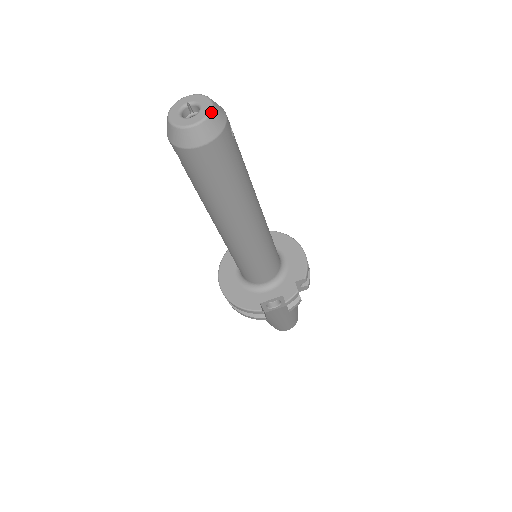
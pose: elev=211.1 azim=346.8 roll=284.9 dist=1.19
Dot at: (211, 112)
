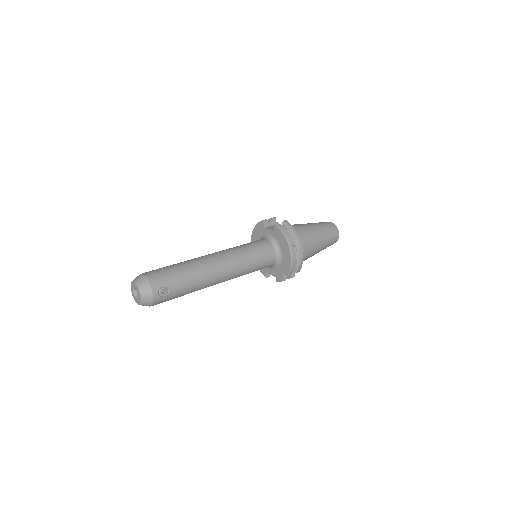
Dot at: (142, 303)
